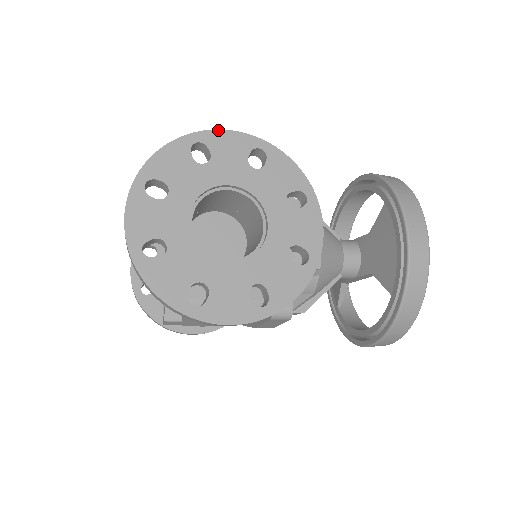
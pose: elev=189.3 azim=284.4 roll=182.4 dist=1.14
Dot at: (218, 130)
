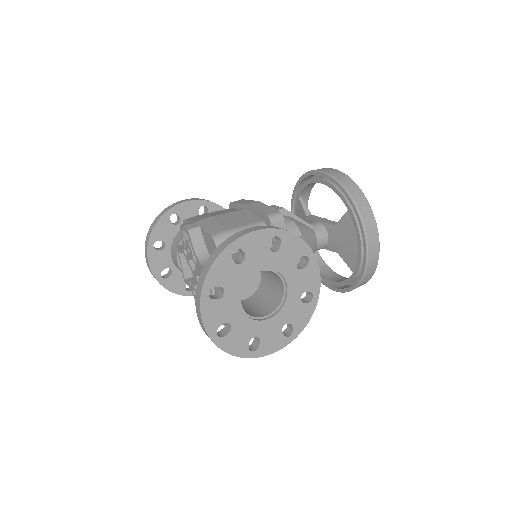
Dot at: (247, 234)
